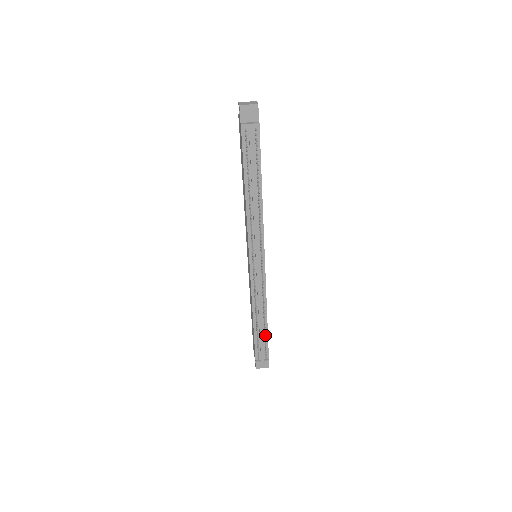
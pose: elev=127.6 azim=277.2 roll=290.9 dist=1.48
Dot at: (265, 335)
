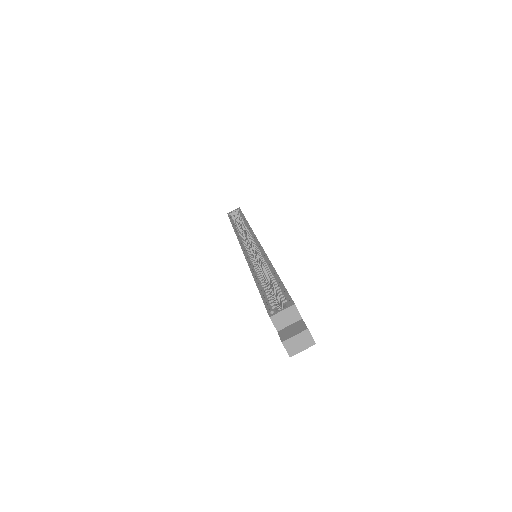
Dot at: occluded
